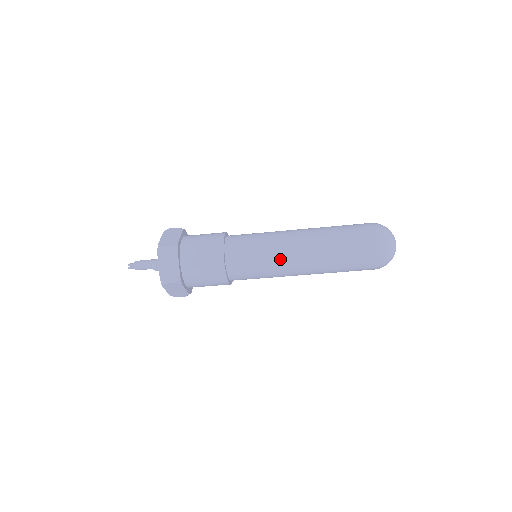
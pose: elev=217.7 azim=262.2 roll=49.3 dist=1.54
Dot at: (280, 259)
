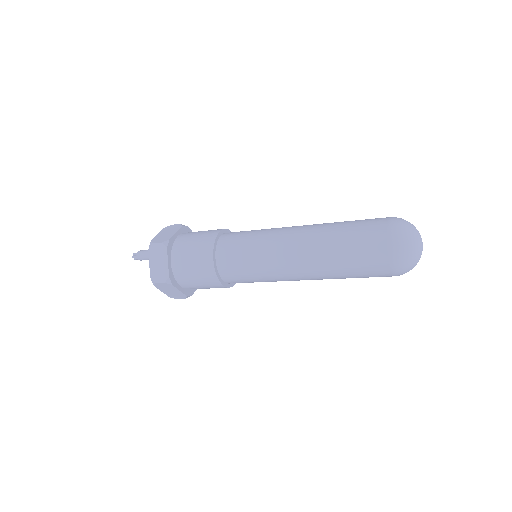
Dot at: (281, 280)
